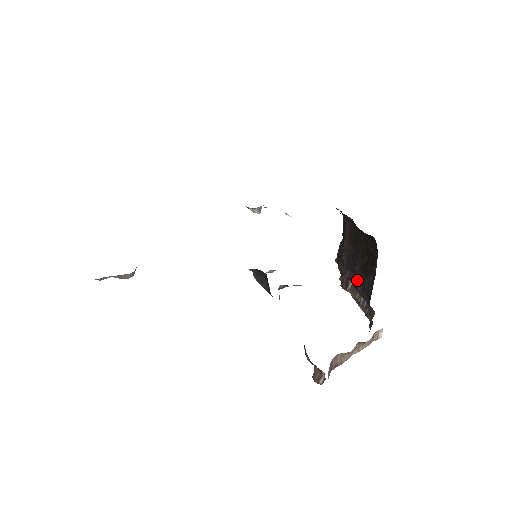
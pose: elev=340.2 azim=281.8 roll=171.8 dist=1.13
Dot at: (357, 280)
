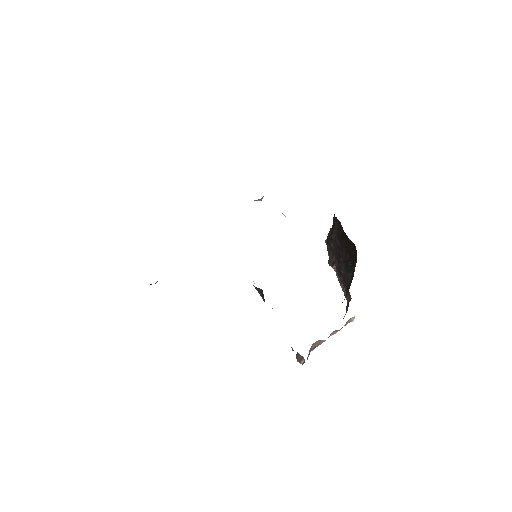
Dot at: (340, 271)
